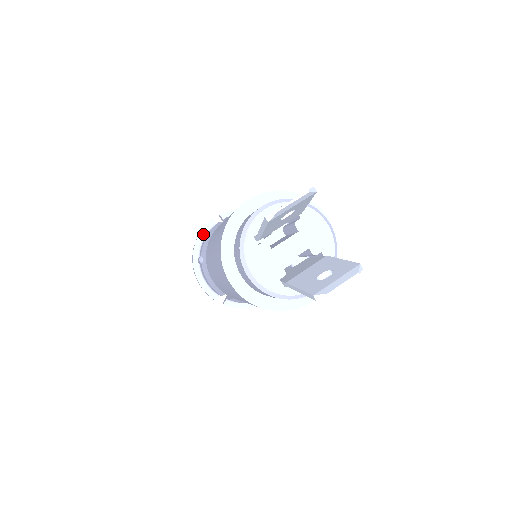
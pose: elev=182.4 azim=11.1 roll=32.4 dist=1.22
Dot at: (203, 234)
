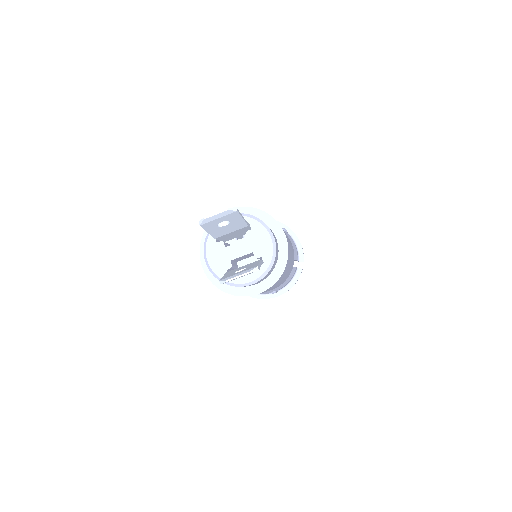
Dot at: occluded
